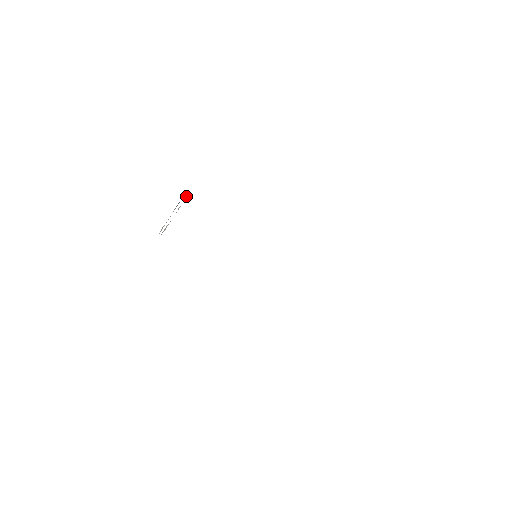
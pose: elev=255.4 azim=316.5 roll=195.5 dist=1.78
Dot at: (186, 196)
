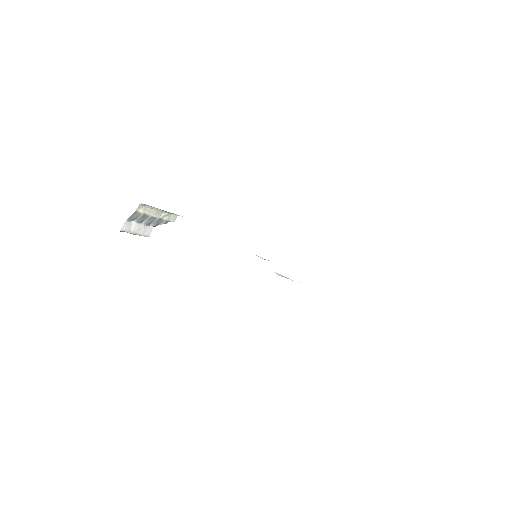
Dot at: (171, 217)
